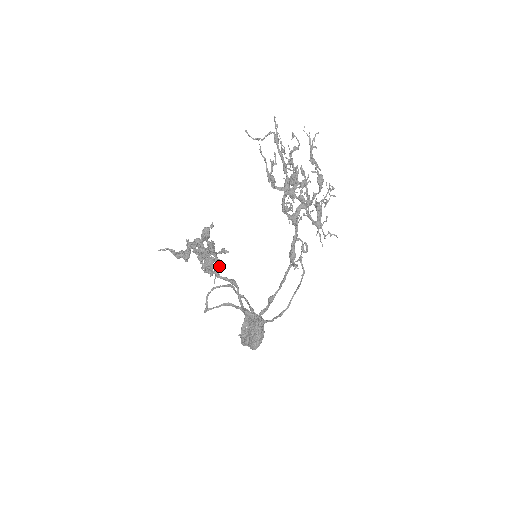
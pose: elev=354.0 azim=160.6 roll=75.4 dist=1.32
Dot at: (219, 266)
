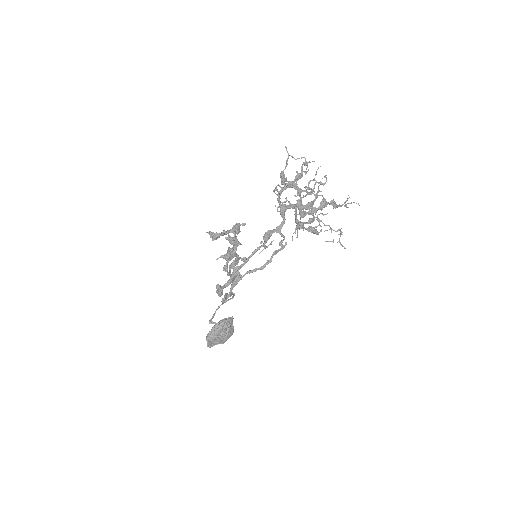
Dot at: (229, 253)
